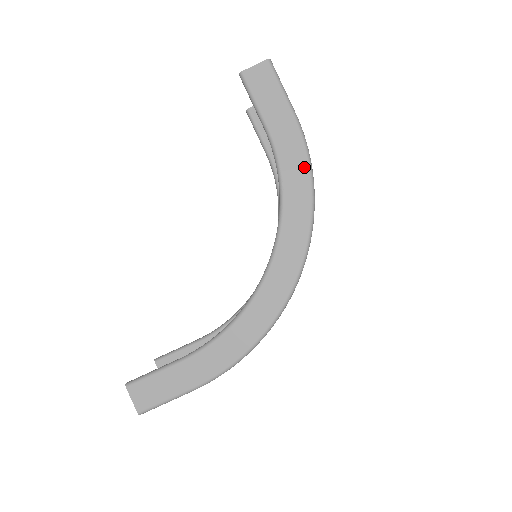
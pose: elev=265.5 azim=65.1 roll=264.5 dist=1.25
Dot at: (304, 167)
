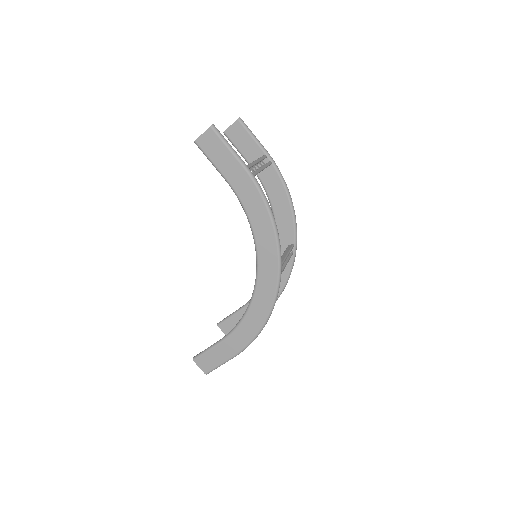
Dot at: (261, 203)
